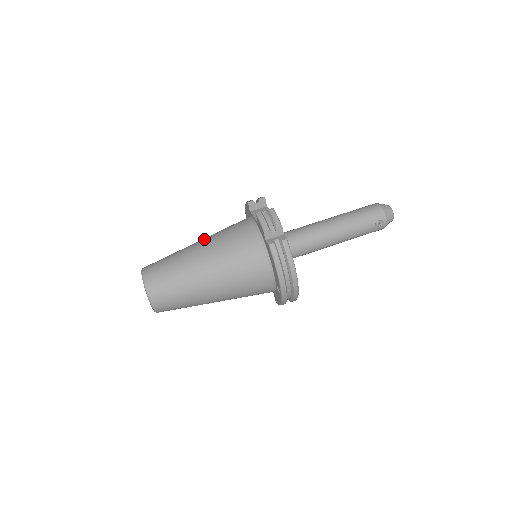
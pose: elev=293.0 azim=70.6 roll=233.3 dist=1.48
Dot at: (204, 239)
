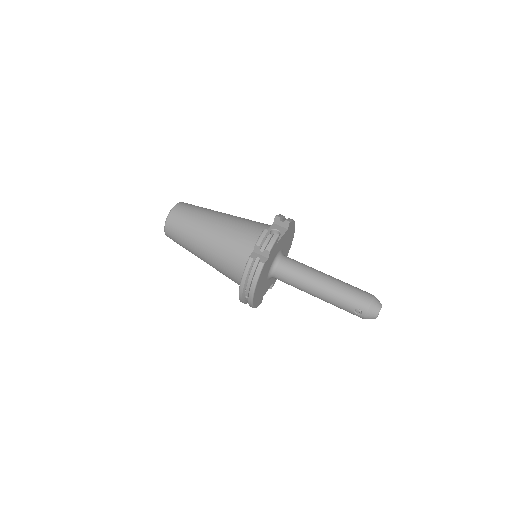
Dot at: (229, 216)
